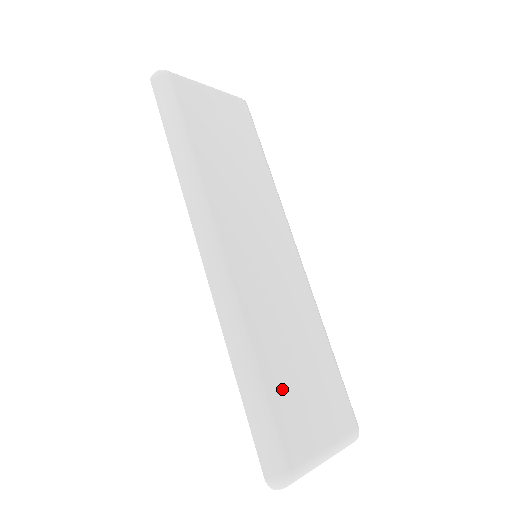
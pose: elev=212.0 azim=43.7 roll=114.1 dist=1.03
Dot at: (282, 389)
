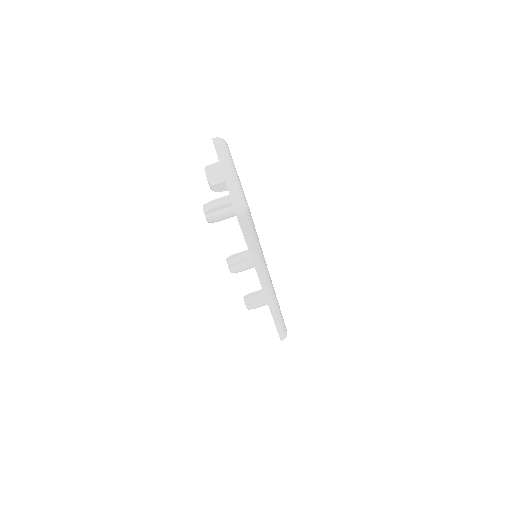
Dot at: occluded
